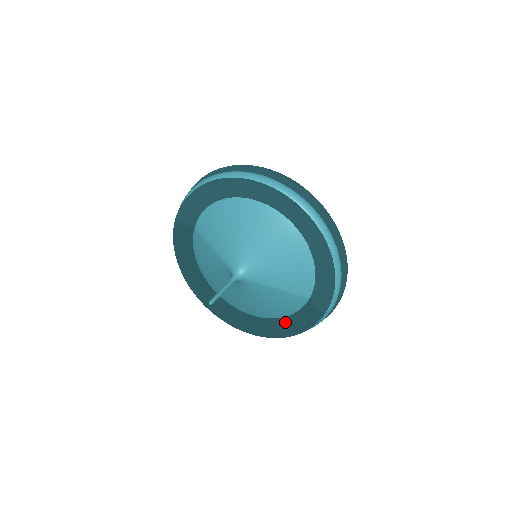
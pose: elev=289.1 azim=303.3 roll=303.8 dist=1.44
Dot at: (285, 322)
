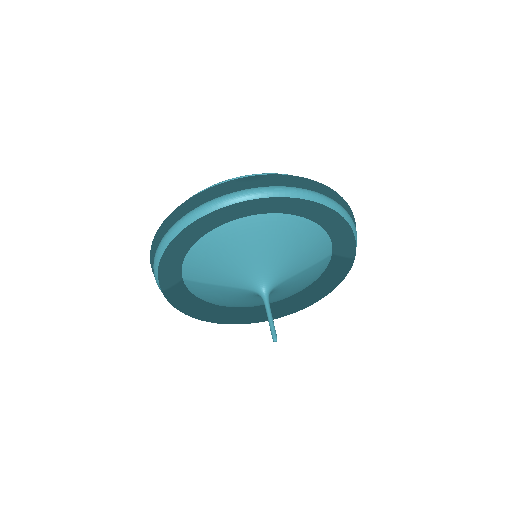
Dot at: (320, 284)
